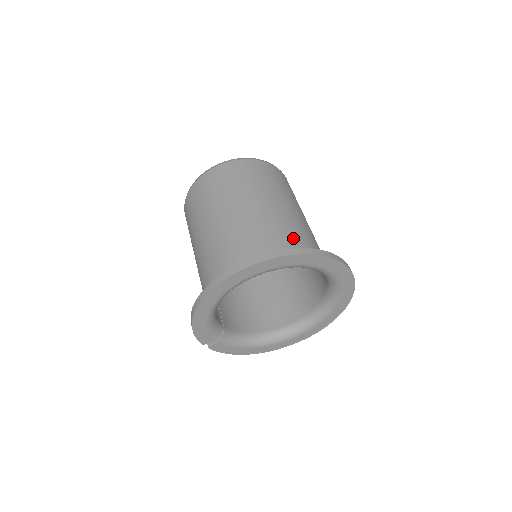
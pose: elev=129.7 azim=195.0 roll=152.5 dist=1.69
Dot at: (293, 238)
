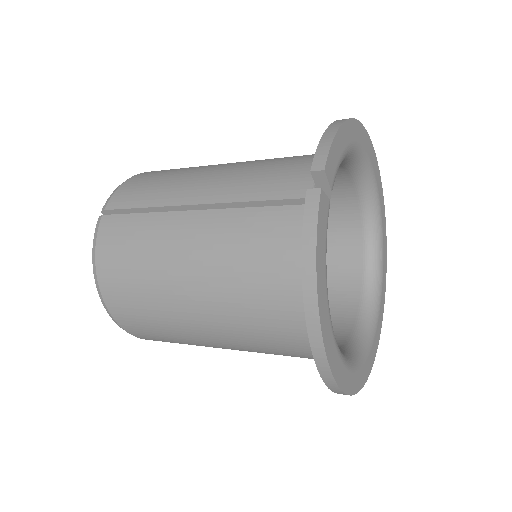
Dot at: occluded
